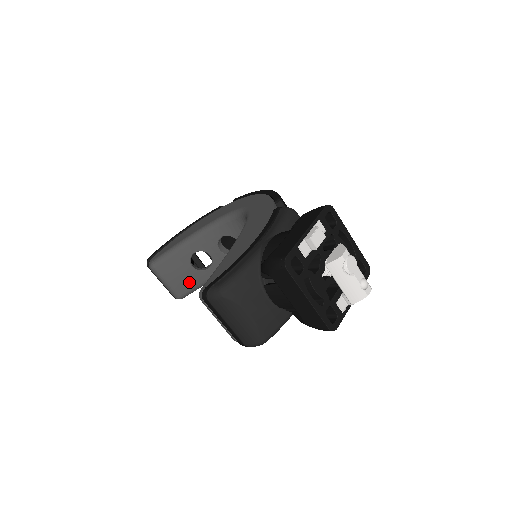
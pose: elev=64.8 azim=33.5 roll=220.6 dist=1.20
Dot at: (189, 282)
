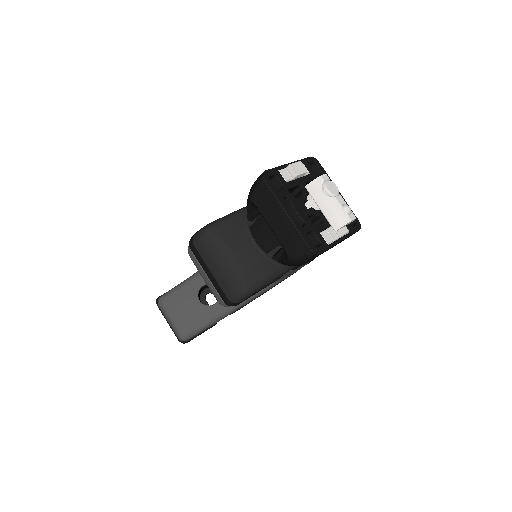
Dot at: (195, 318)
